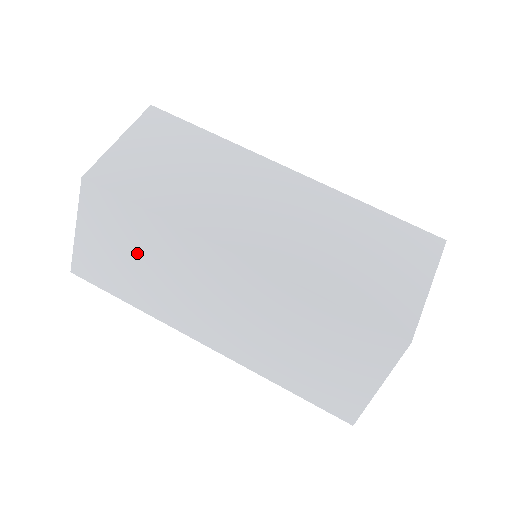
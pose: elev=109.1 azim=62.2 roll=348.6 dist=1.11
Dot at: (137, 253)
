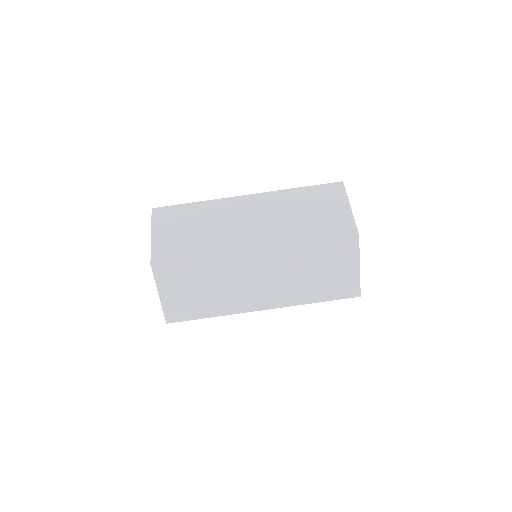
Dot at: occluded
